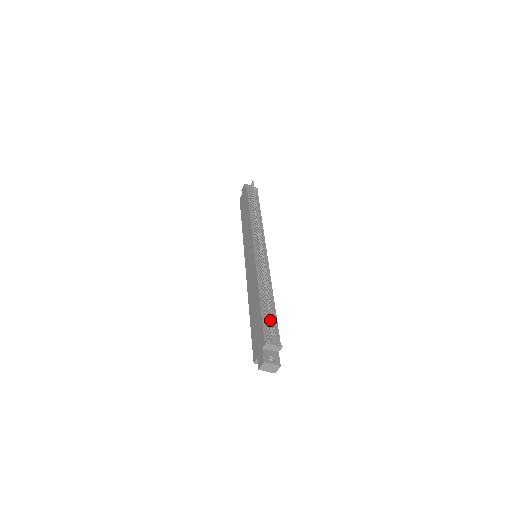
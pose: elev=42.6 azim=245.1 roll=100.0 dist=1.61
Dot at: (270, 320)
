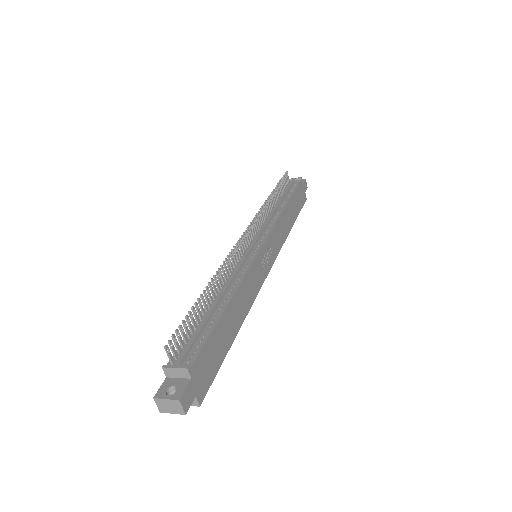
Dot at: (181, 332)
